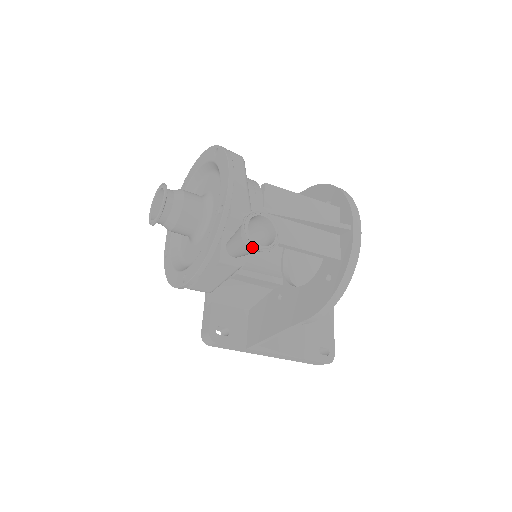
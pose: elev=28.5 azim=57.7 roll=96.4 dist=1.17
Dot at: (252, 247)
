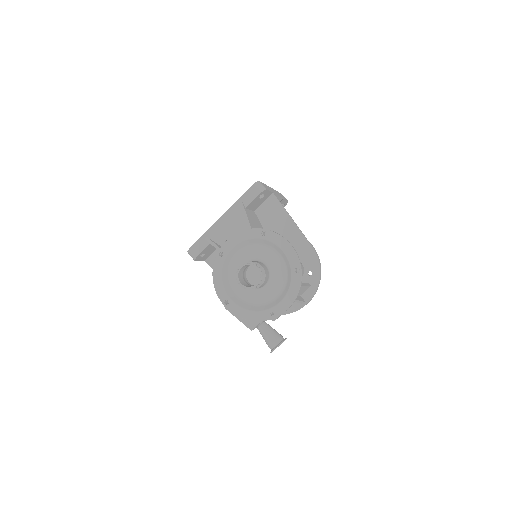
Dot at: (270, 348)
